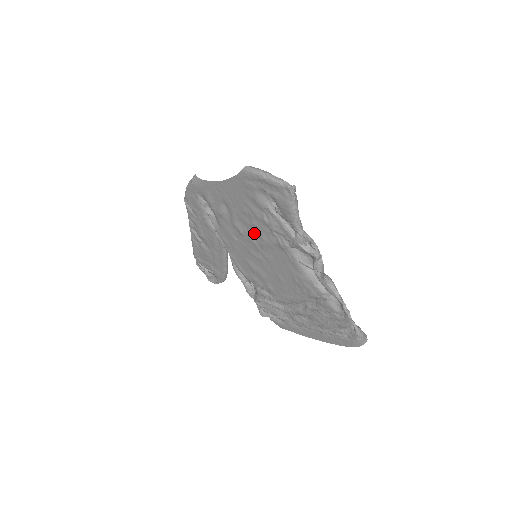
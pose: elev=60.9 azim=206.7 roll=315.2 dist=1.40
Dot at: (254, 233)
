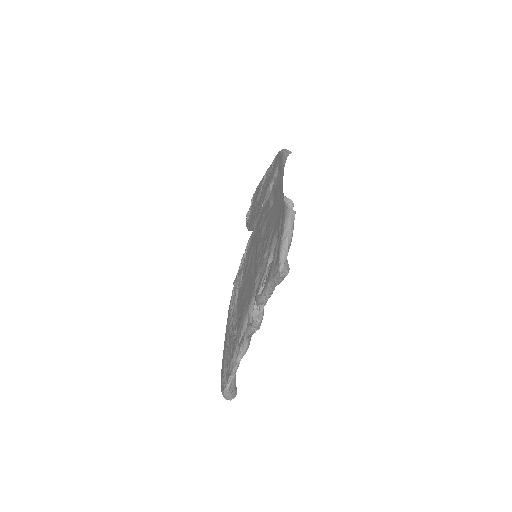
Dot at: (262, 246)
